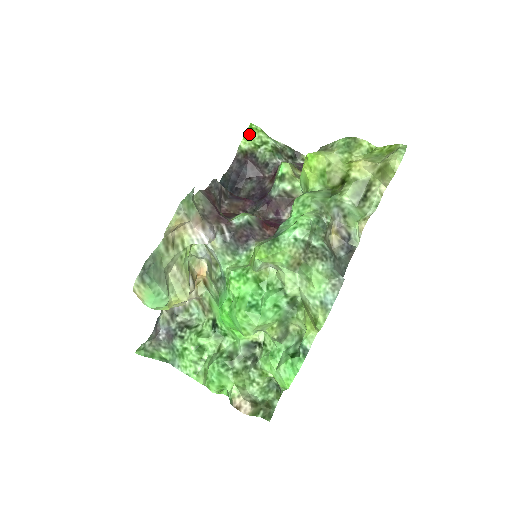
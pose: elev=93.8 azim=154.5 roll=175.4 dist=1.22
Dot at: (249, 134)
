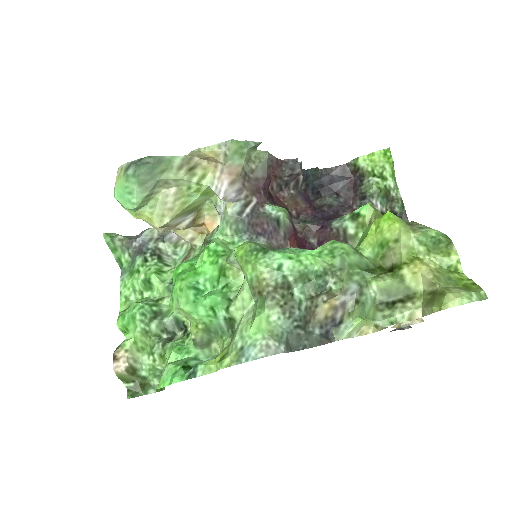
Dot at: (377, 156)
